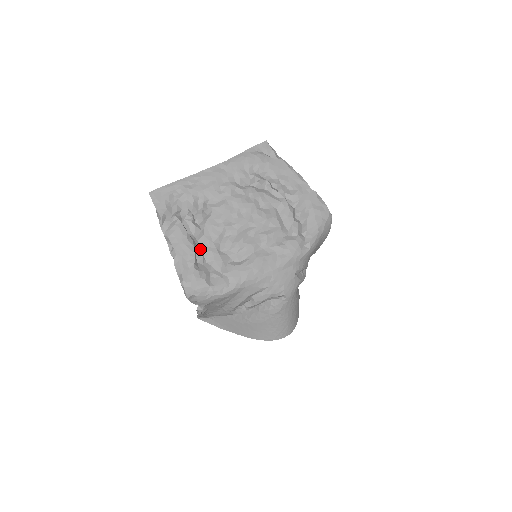
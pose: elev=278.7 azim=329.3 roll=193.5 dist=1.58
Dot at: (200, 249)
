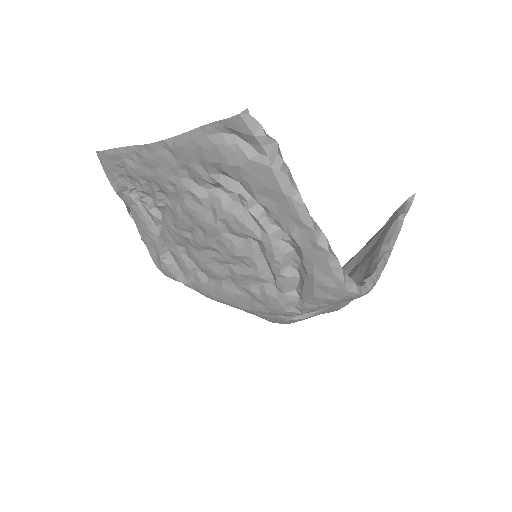
Dot at: occluded
